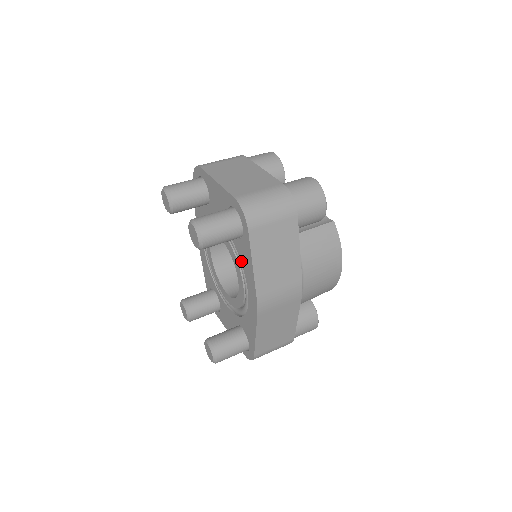
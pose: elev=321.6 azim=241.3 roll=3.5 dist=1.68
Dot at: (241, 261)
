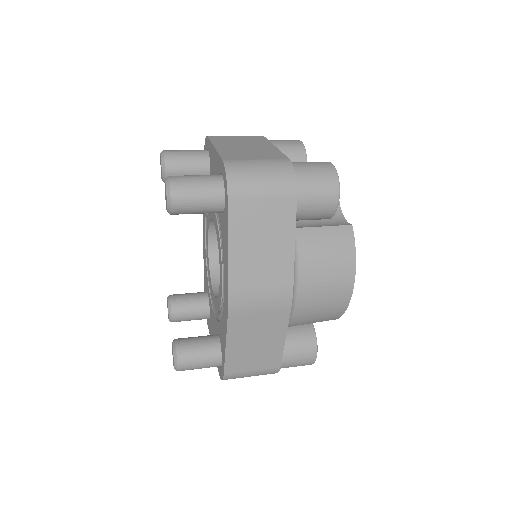
Dot at: (222, 244)
